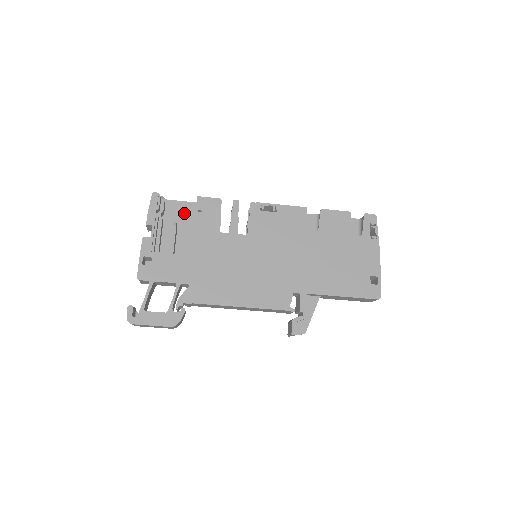
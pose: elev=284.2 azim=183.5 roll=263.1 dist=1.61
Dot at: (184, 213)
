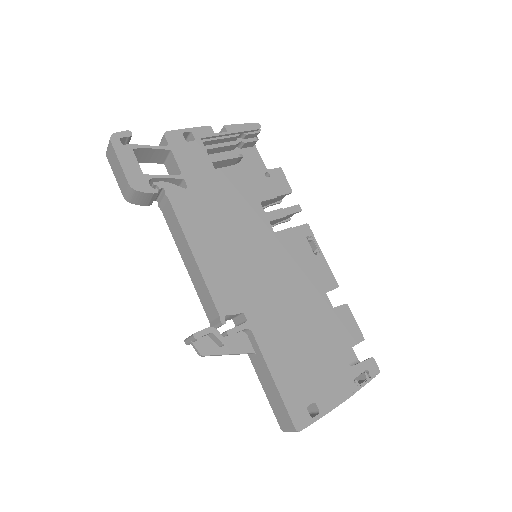
Dot at: (253, 168)
